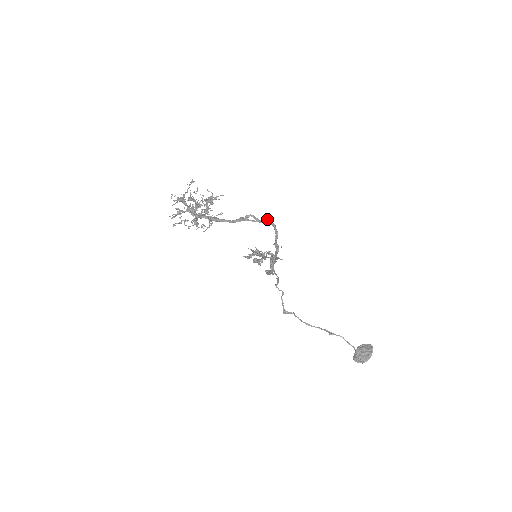
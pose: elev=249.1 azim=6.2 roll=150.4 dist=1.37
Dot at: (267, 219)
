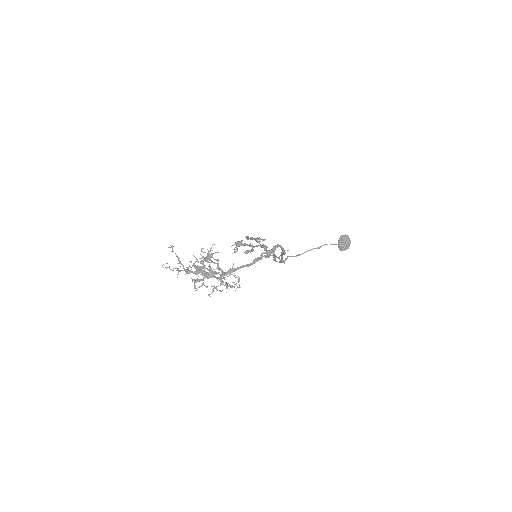
Dot at: (273, 247)
